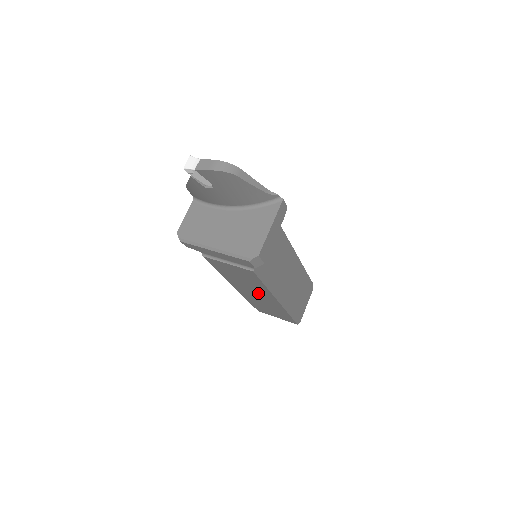
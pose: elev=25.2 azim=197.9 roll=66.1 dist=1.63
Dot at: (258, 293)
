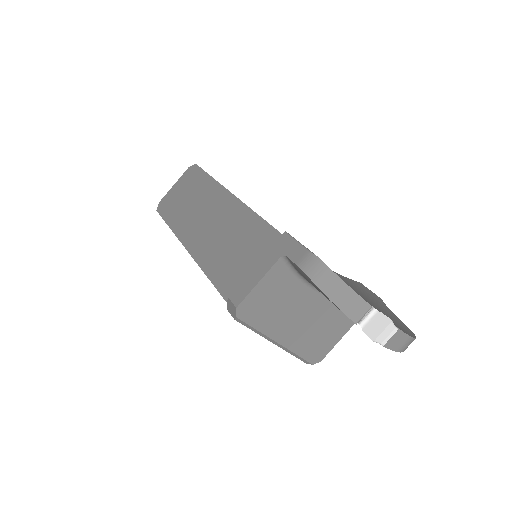
Dot at: occluded
